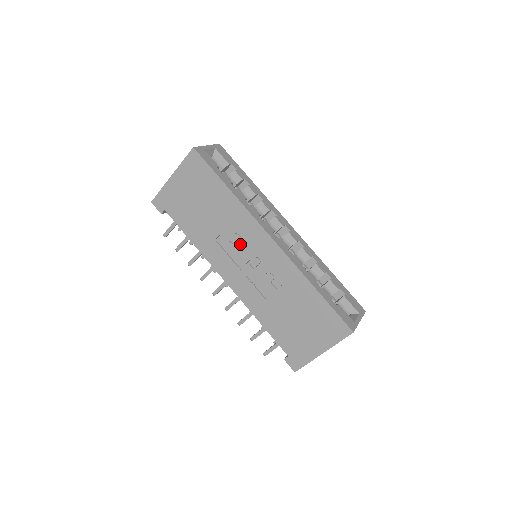
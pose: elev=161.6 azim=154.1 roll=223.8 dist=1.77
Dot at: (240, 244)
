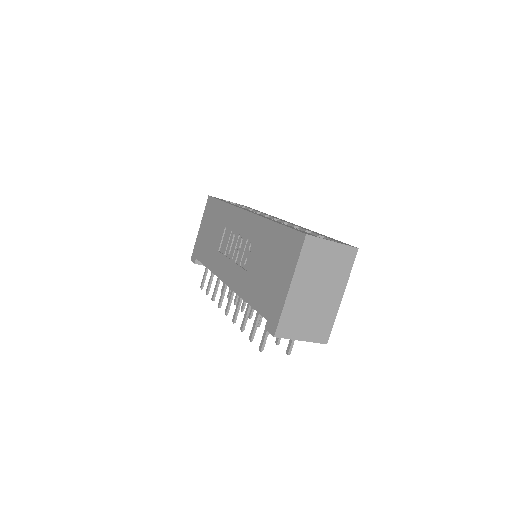
Dot at: (230, 237)
